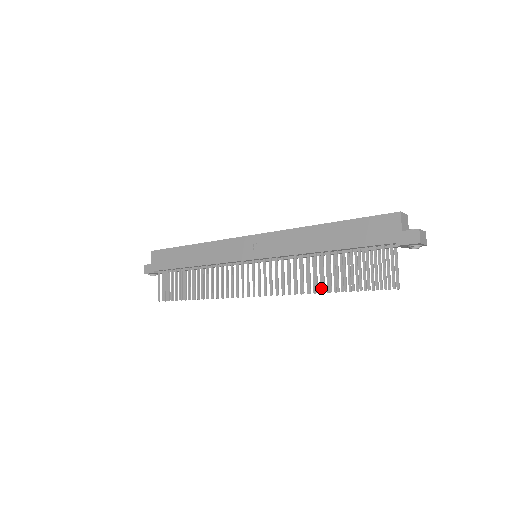
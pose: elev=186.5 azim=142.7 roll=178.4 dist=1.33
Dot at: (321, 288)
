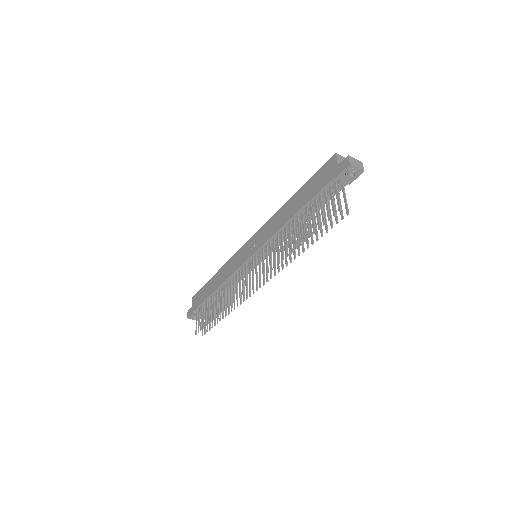
Dot at: (298, 251)
